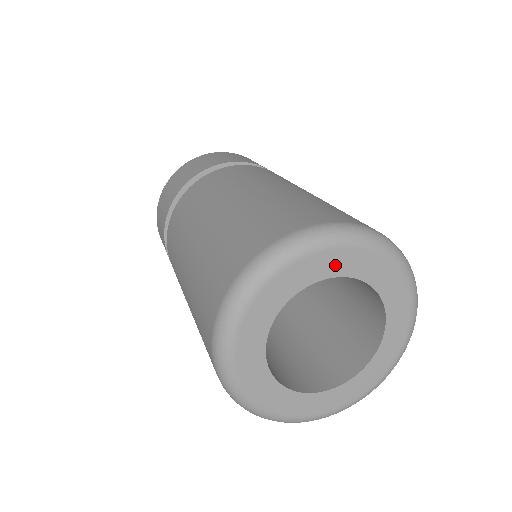
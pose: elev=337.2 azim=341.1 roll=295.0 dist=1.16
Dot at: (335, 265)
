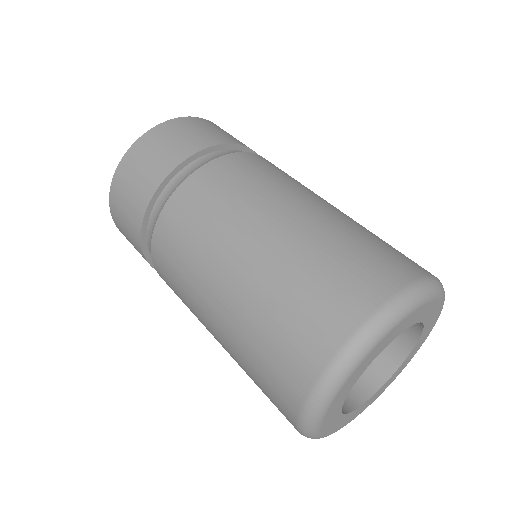
Dot at: (415, 318)
